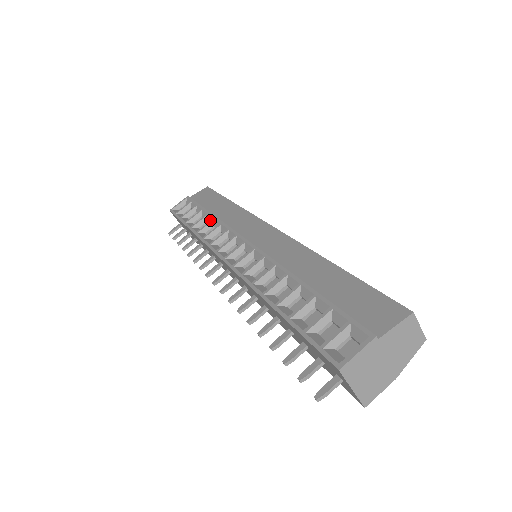
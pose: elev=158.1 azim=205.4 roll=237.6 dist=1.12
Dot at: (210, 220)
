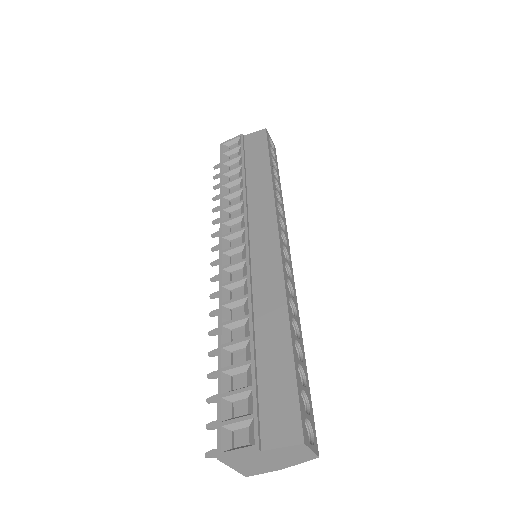
Dot at: (241, 186)
